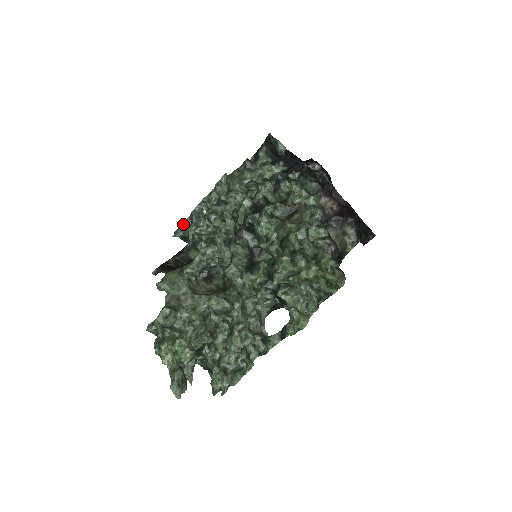
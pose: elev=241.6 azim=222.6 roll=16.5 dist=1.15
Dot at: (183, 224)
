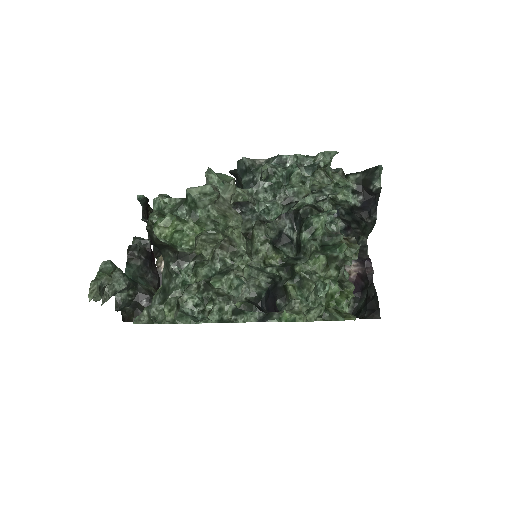
Dot at: (255, 160)
